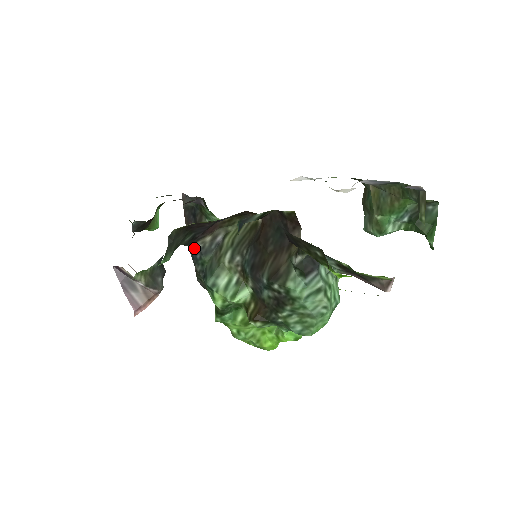
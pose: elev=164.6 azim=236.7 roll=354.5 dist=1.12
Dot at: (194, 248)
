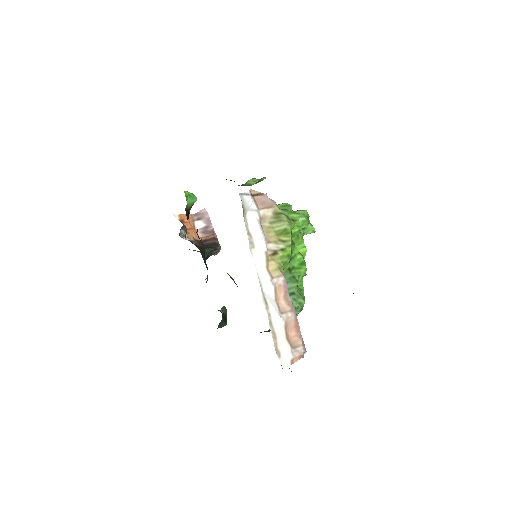
Dot at: occluded
